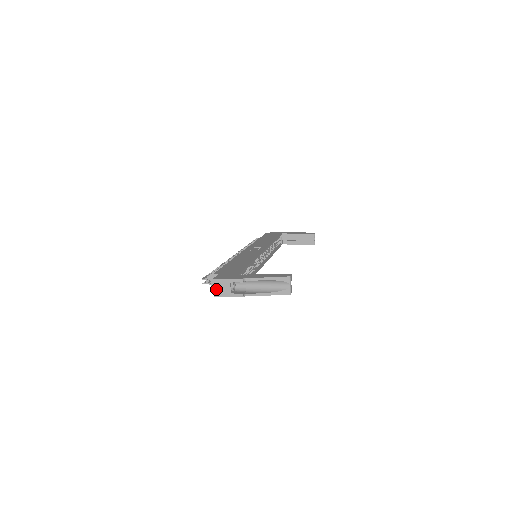
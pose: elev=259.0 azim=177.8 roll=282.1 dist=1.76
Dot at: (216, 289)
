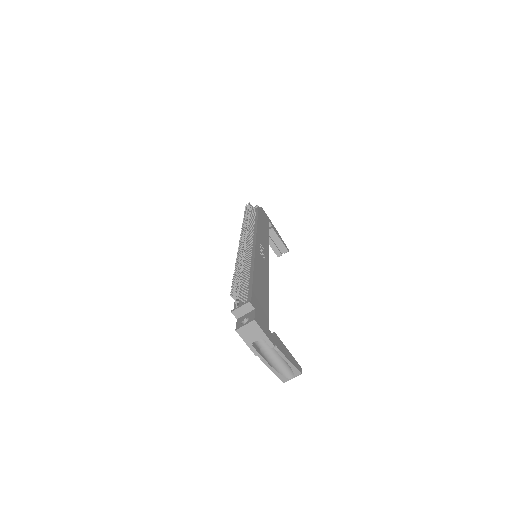
Dot at: (245, 328)
